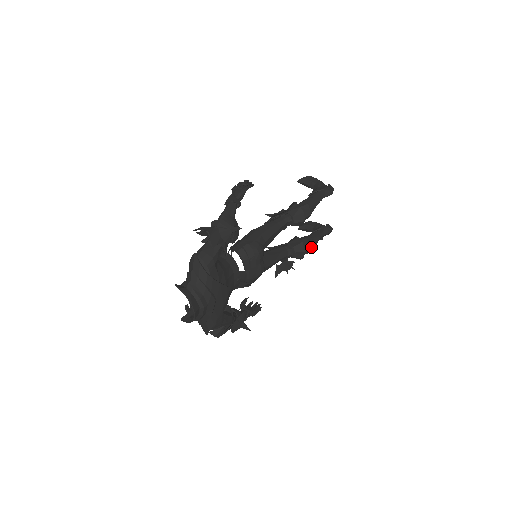
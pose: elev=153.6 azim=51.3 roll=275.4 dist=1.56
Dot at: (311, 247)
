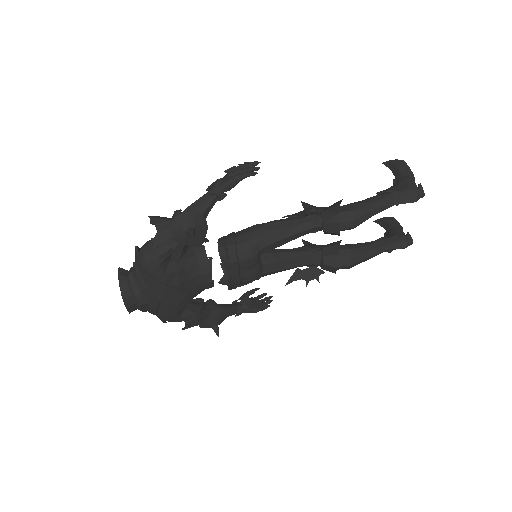
Dot at: (352, 263)
